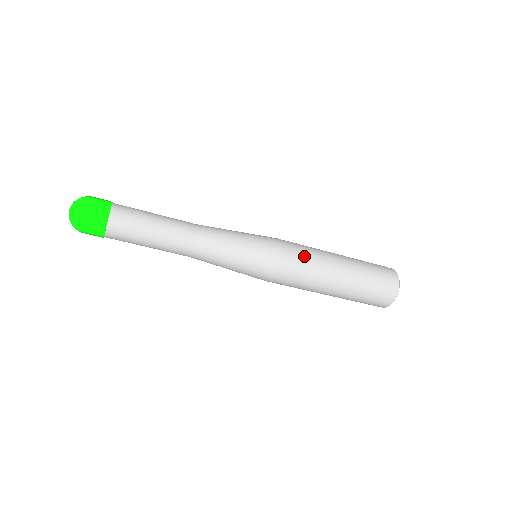
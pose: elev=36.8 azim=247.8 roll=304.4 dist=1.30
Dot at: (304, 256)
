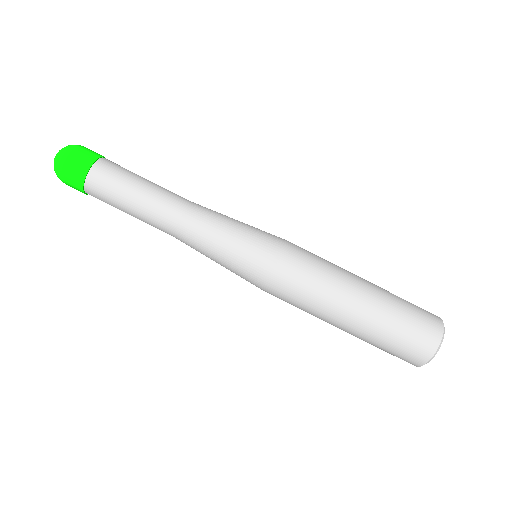
Dot at: occluded
